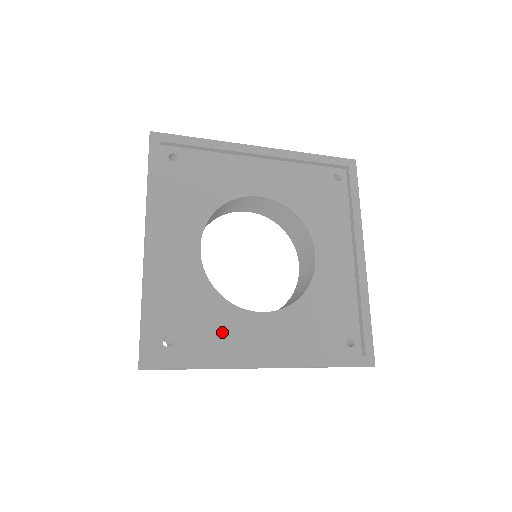
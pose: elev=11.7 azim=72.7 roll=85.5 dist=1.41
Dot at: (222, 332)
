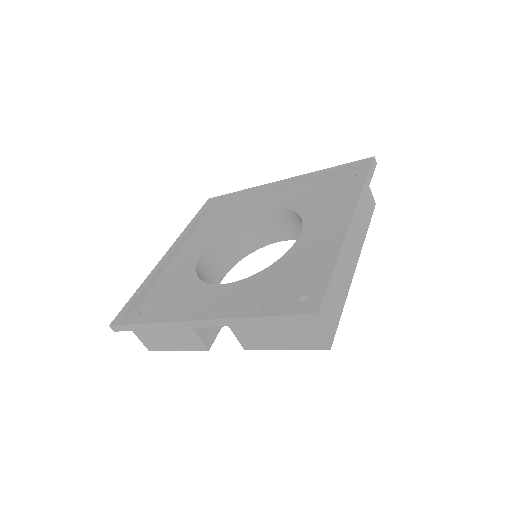
Dot at: (183, 302)
